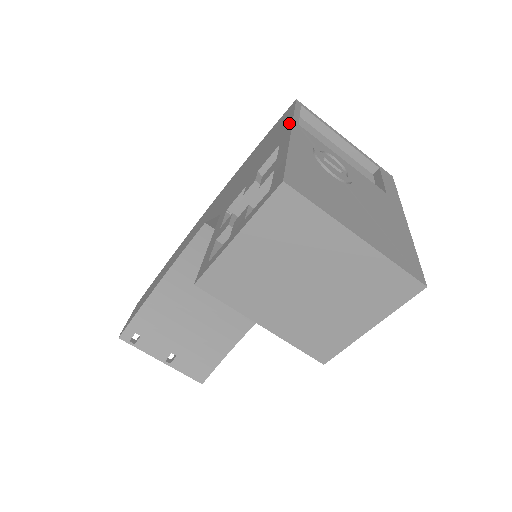
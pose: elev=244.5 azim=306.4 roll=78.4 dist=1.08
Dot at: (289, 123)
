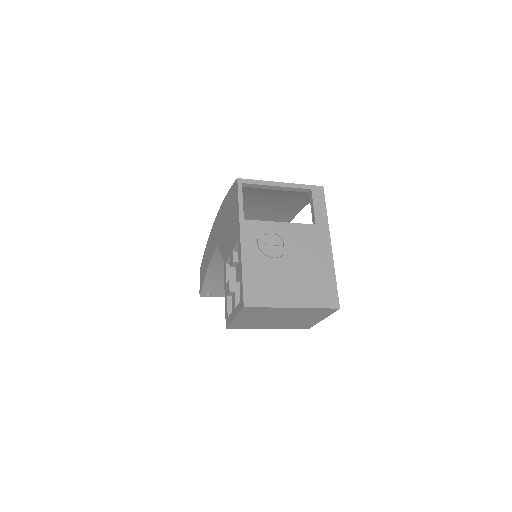
Dot at: (238, 219)
